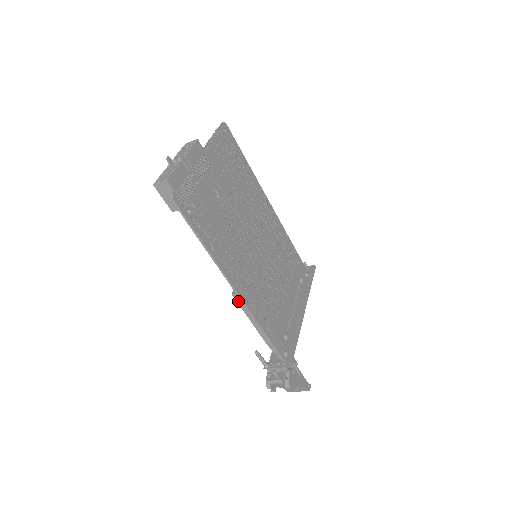
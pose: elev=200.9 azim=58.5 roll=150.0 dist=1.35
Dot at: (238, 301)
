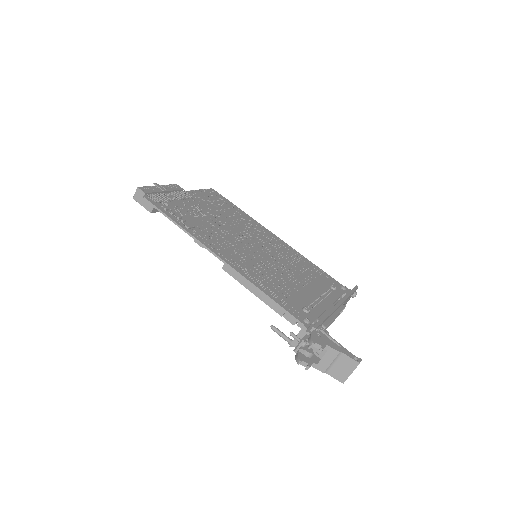
Dot at: (230, 273)
